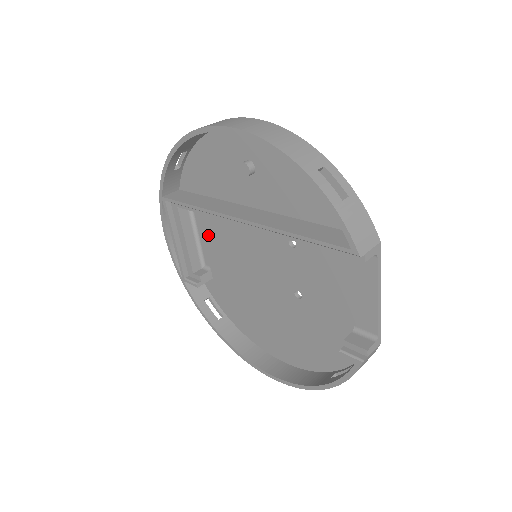
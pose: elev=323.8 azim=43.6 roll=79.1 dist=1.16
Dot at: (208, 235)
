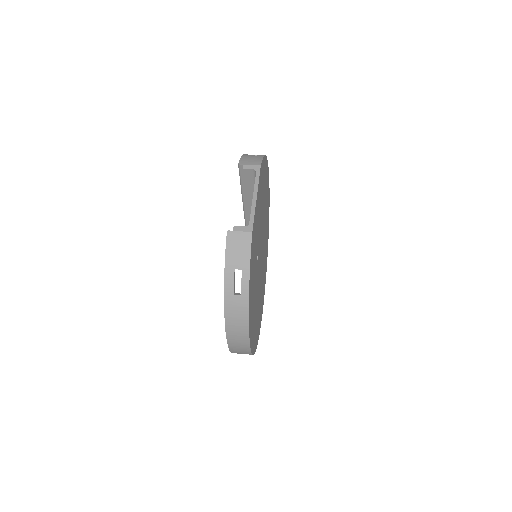
Dot at: occluded
